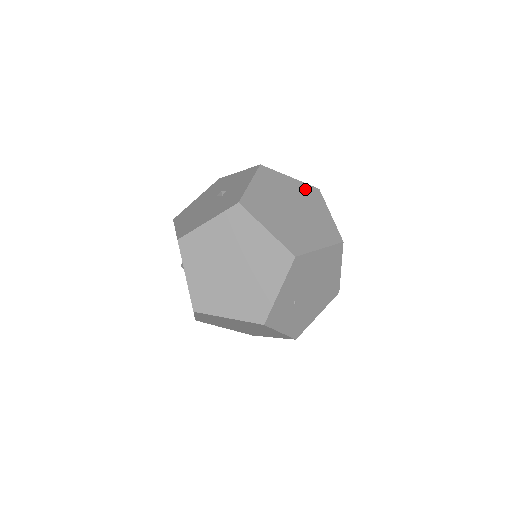
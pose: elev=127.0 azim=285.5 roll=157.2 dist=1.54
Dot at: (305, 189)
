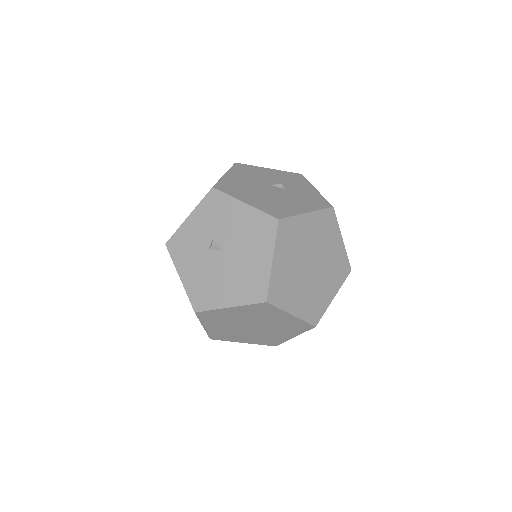
Dot at: occluded
